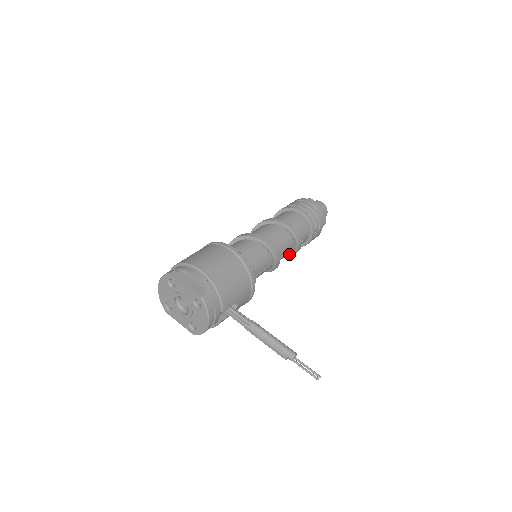
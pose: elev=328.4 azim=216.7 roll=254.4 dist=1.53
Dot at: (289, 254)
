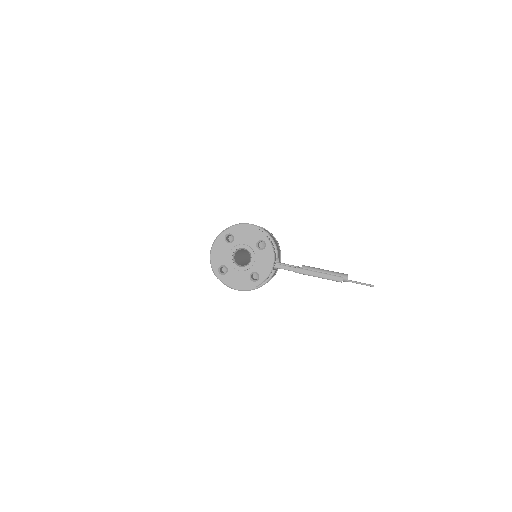
Dot at: occluded
